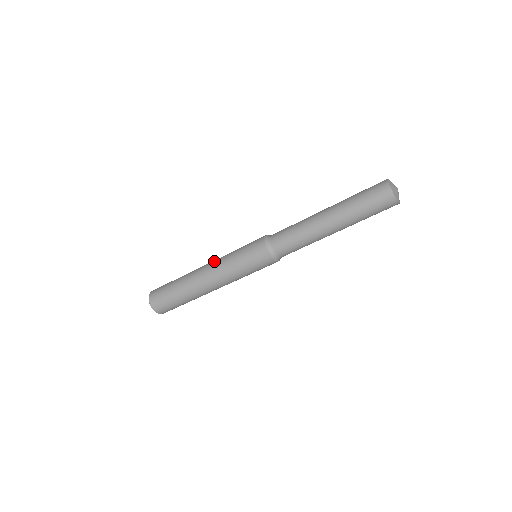
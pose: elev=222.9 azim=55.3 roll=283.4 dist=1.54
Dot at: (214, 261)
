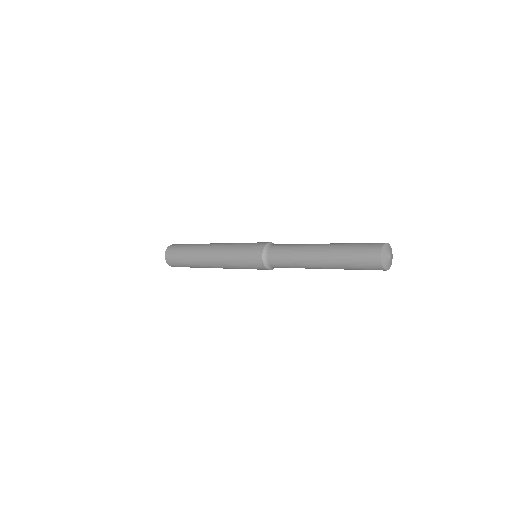
Dot at: (217, 255)
